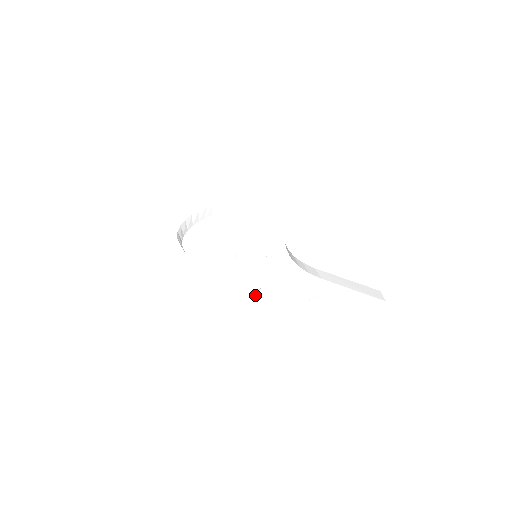
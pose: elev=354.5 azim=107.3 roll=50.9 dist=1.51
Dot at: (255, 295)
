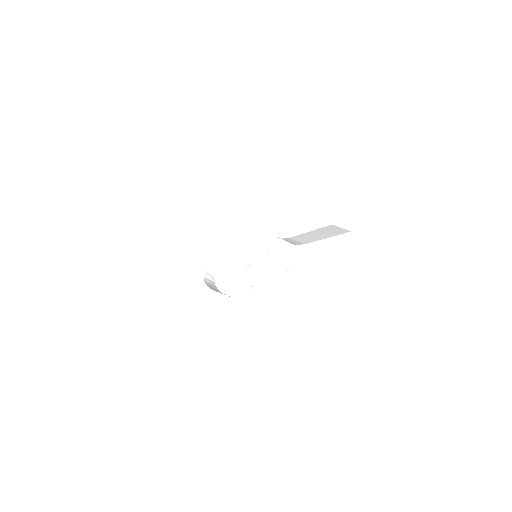
Dot at: (250, 294)
